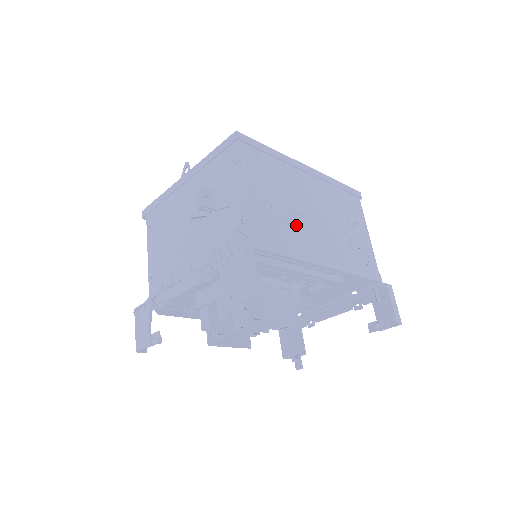
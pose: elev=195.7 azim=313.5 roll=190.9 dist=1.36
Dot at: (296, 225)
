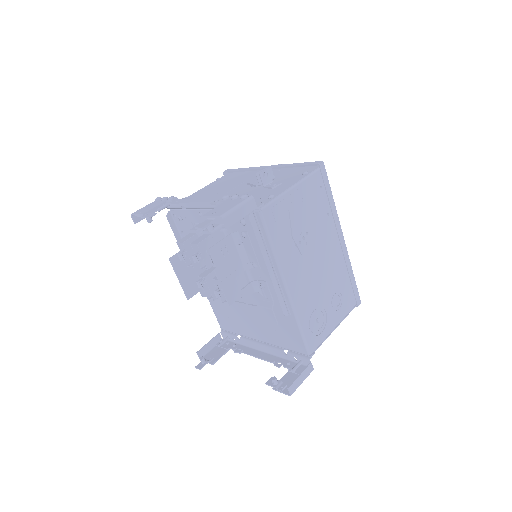
Dot at: (296, 242)
